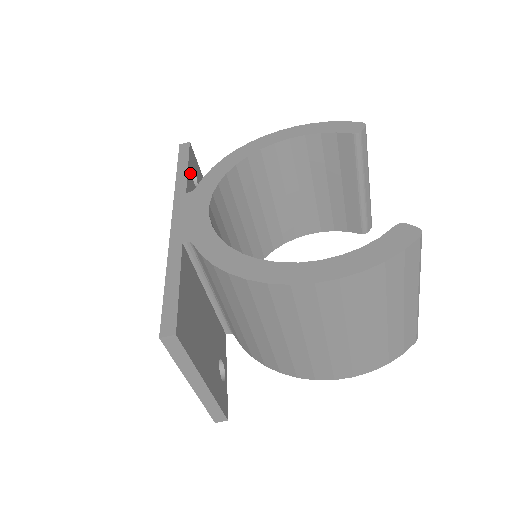
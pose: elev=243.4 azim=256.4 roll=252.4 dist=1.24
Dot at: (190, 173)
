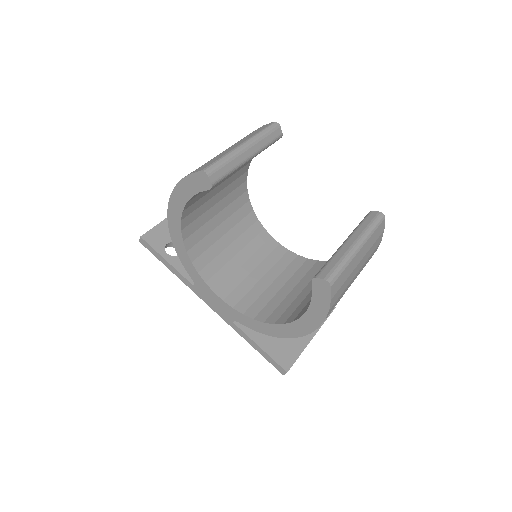
Dot at: (172, 260)
